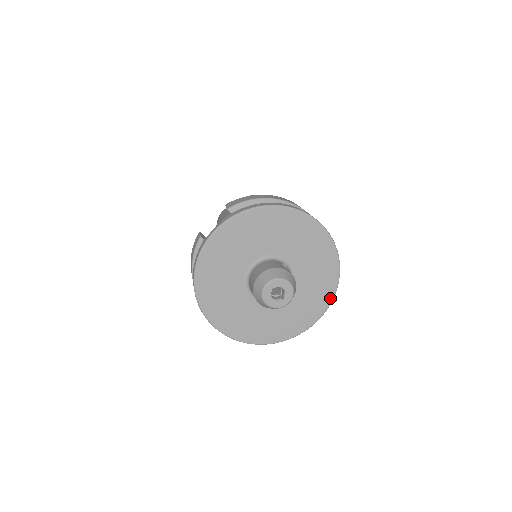
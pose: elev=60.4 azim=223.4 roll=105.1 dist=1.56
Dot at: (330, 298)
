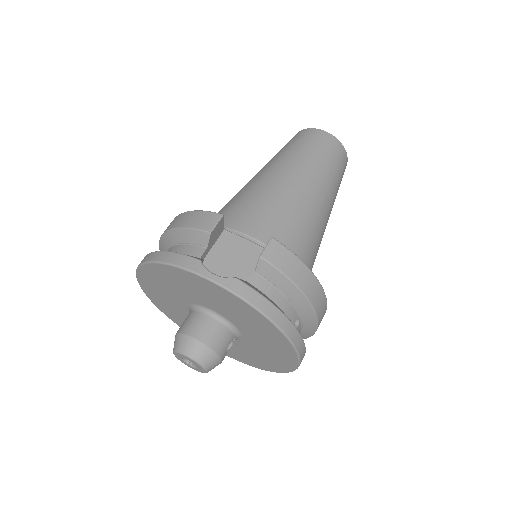
Dot at: (244, 362)
